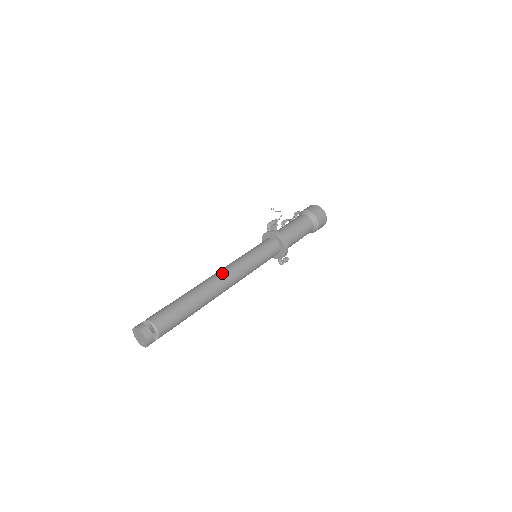
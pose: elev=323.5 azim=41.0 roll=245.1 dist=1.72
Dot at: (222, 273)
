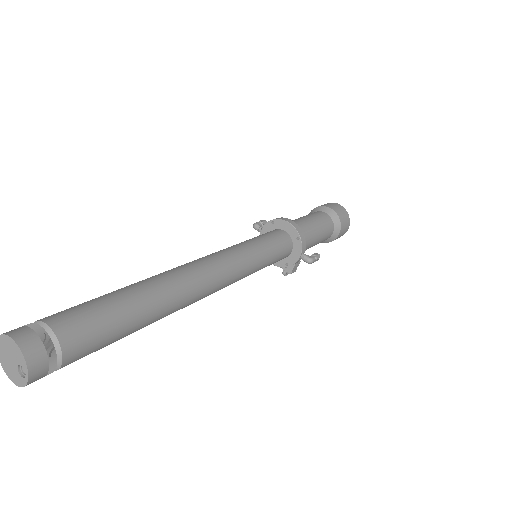
Dot at: occluded
